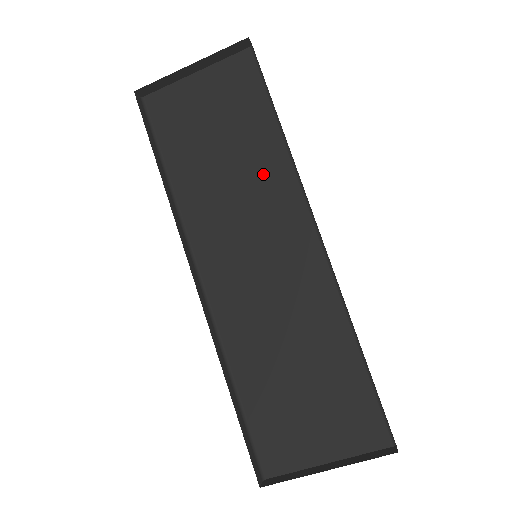
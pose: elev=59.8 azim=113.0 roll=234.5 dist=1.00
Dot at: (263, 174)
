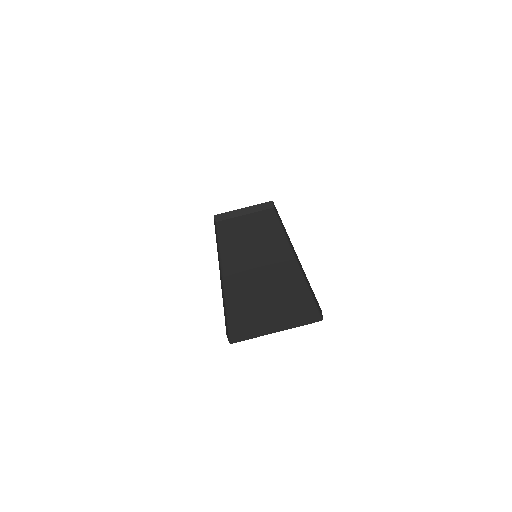
Dot at: (268, 237)
